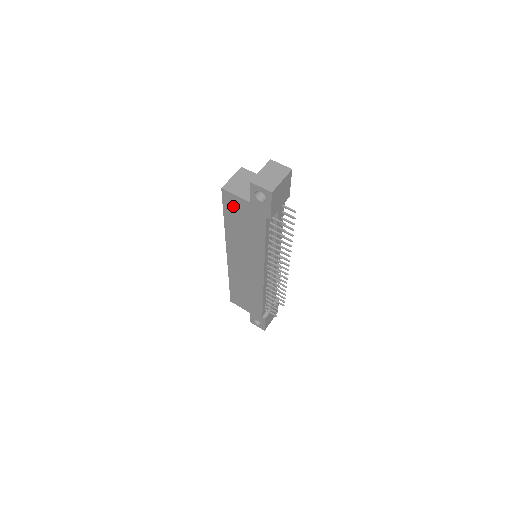
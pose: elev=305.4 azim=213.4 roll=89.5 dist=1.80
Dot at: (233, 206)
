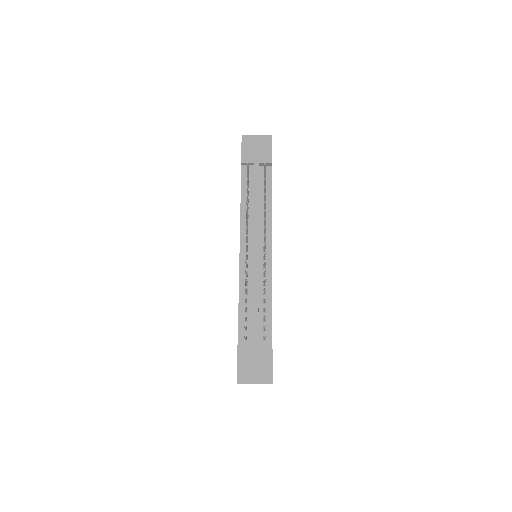
Dot at: occluded
